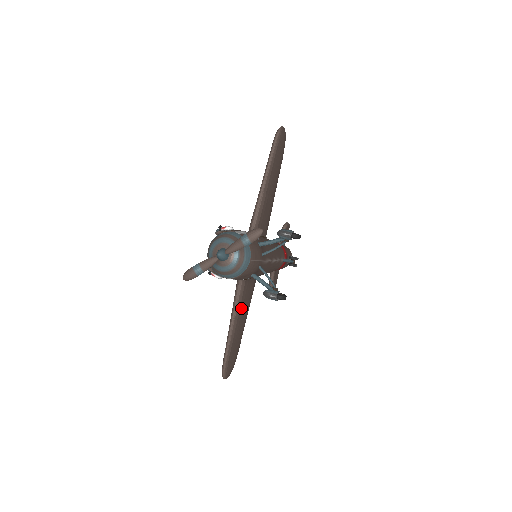
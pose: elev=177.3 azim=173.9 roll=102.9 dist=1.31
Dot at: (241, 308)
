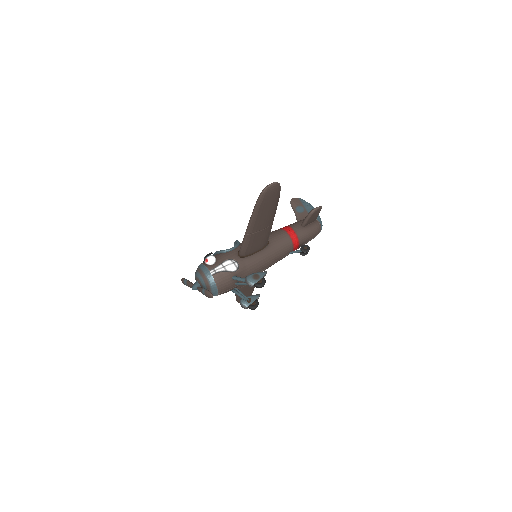
Dot at: occluded
